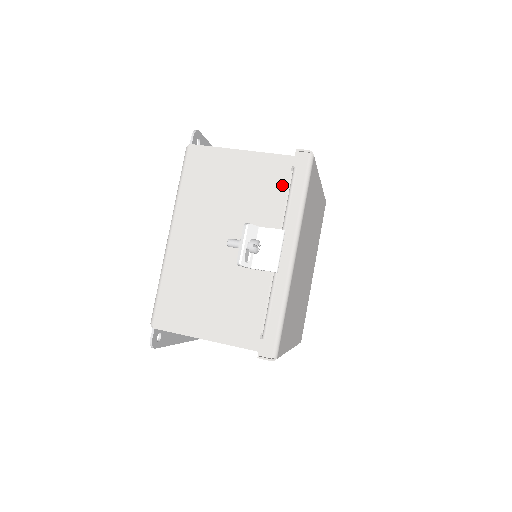
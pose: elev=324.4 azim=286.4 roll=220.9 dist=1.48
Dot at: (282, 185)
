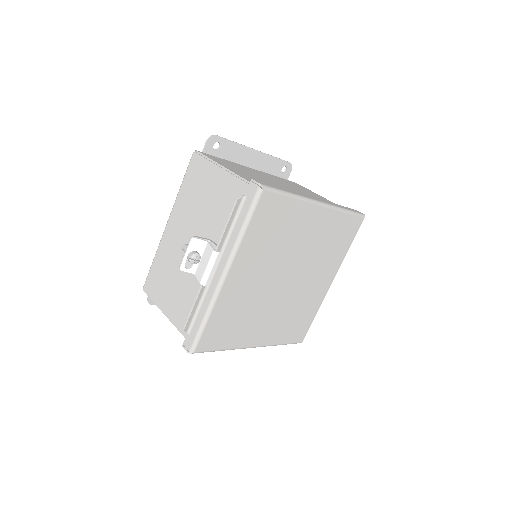
Dot at: occluded
